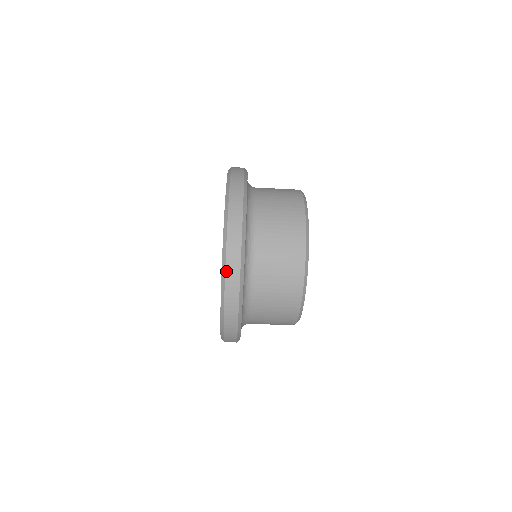
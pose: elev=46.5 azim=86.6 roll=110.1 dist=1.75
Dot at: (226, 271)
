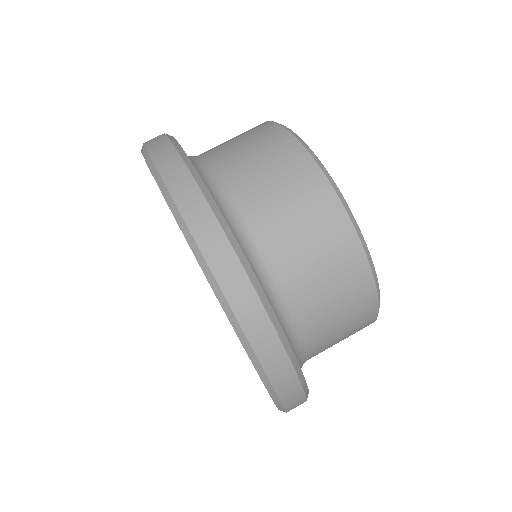
Dot at: occluded
